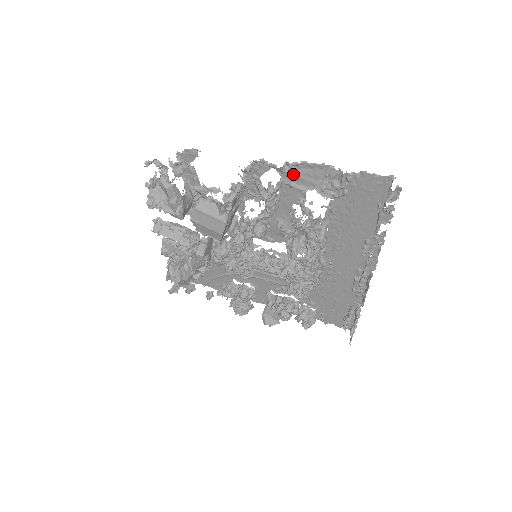
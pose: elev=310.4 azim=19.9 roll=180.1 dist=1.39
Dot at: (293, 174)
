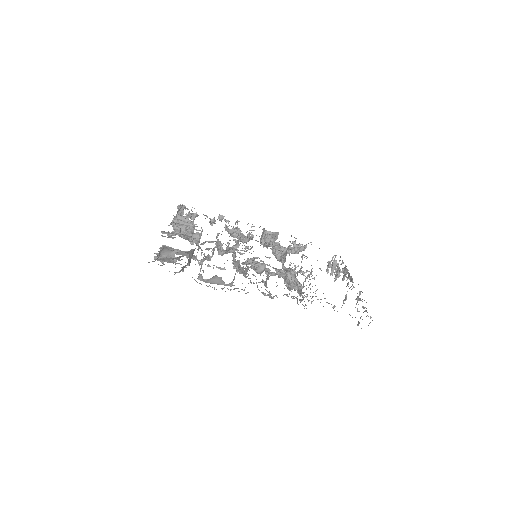
Dot at: occluded
